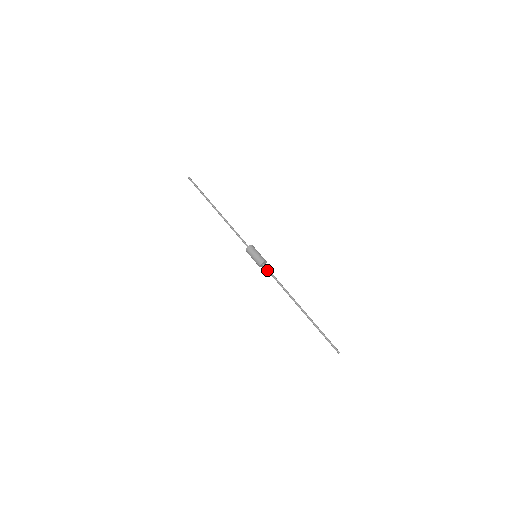
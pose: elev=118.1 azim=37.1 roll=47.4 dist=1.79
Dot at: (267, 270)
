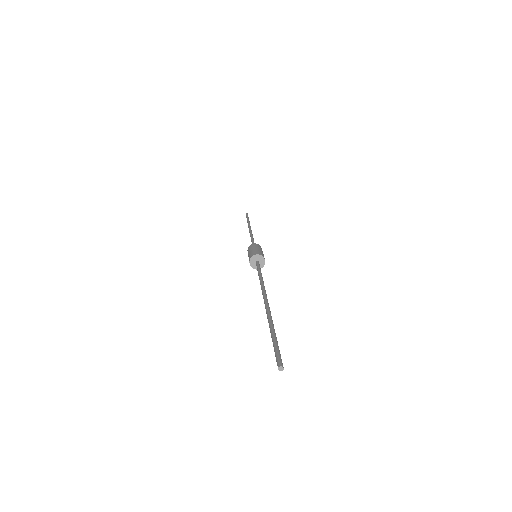
Dot at: occluded
